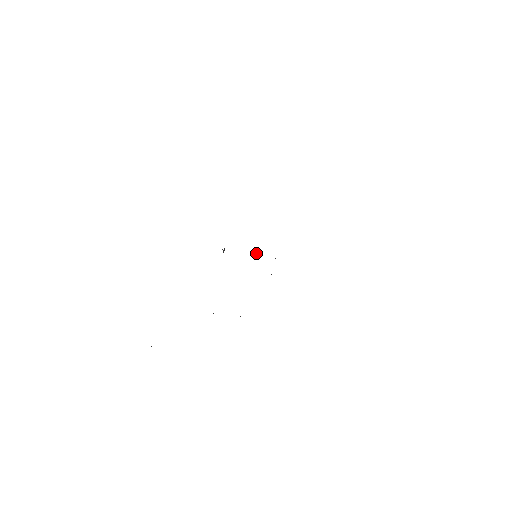
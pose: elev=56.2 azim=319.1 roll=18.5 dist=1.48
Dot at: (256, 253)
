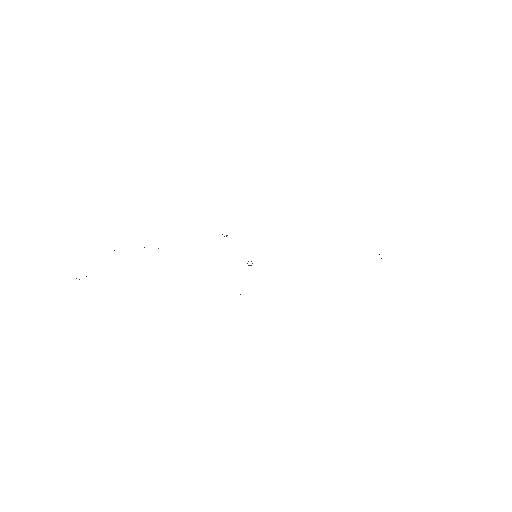
Dot at: occluded
